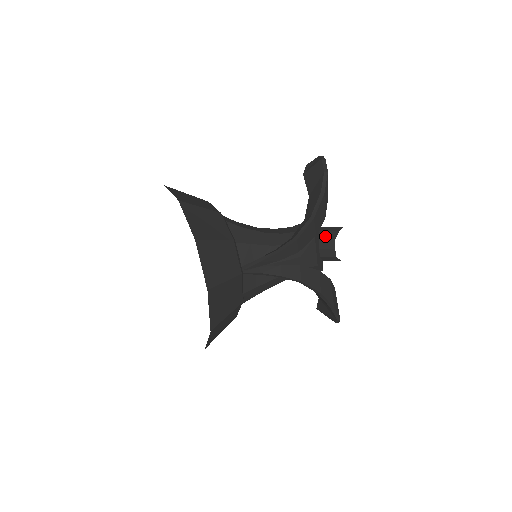
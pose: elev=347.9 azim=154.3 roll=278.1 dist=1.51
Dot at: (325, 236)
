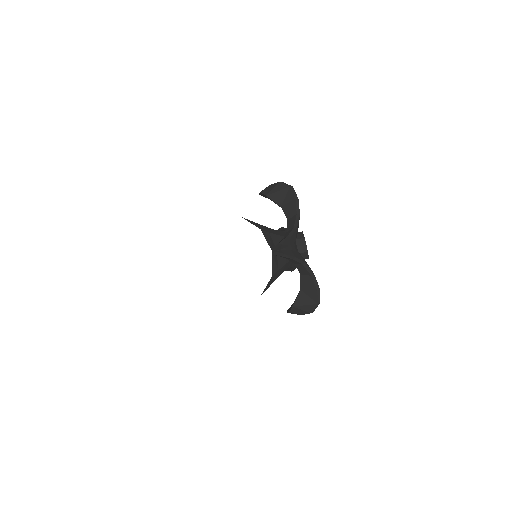
Dot at: occluded
